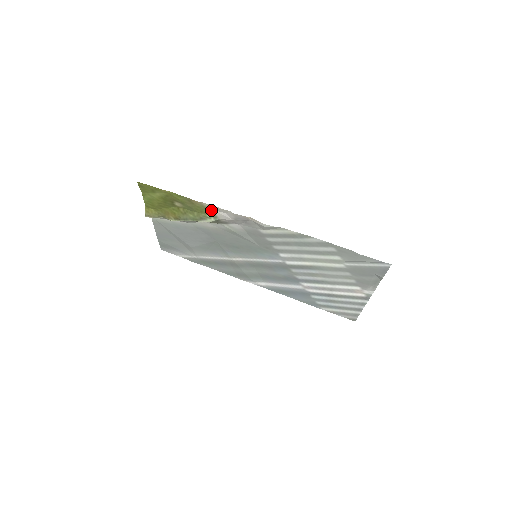
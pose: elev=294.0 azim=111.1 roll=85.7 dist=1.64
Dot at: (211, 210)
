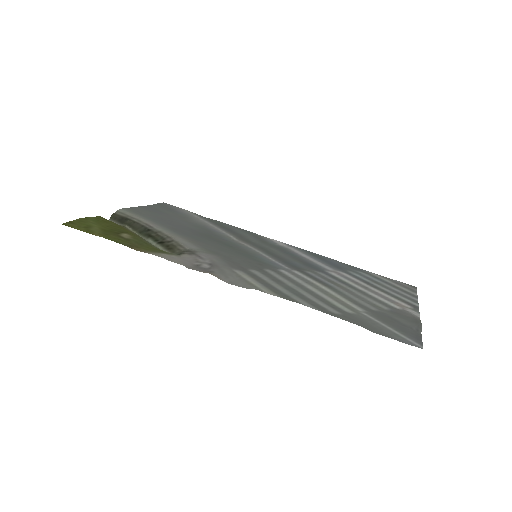
Dot at: (163, 253)
